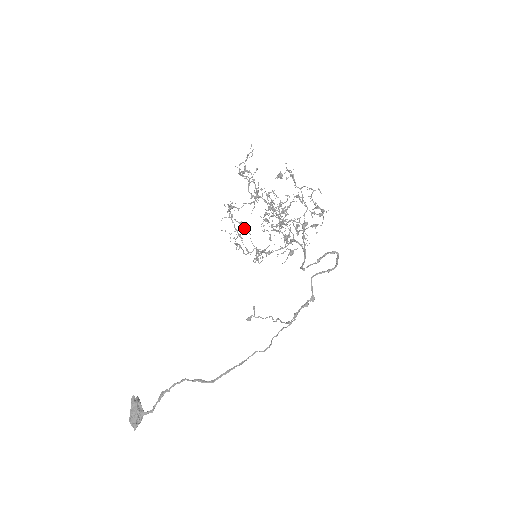
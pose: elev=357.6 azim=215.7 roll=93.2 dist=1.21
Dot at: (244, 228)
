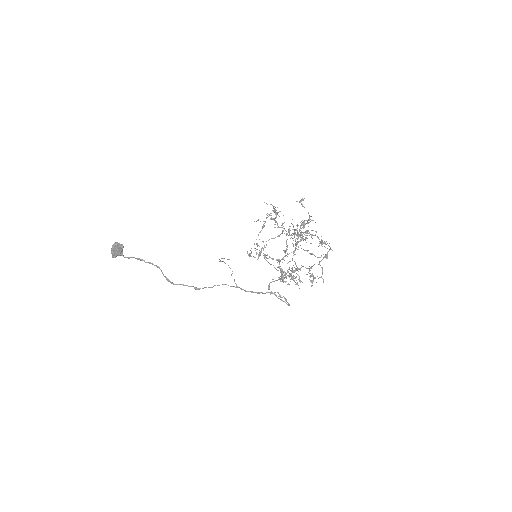
Dot at: occluded
